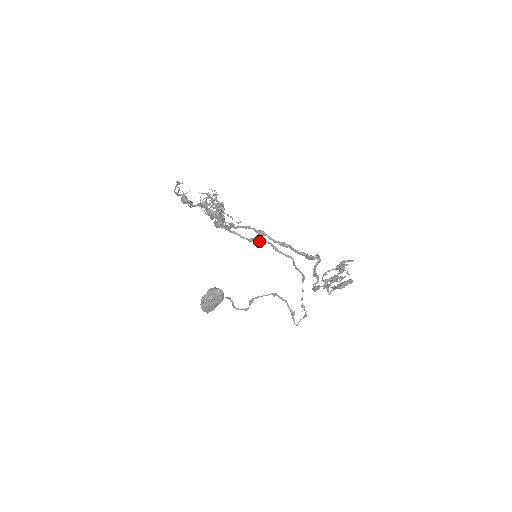
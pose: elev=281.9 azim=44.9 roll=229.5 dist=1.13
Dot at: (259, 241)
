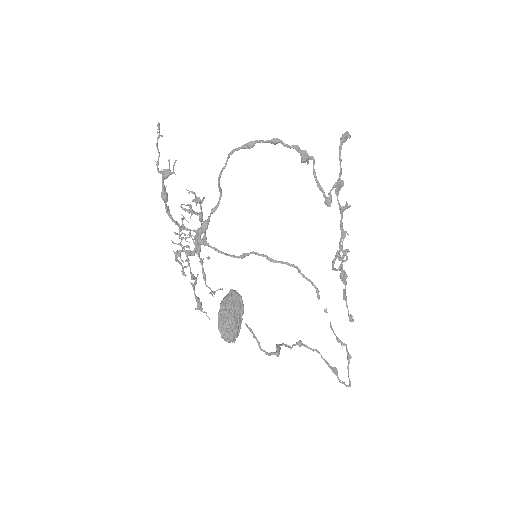
Dot at: occluded
